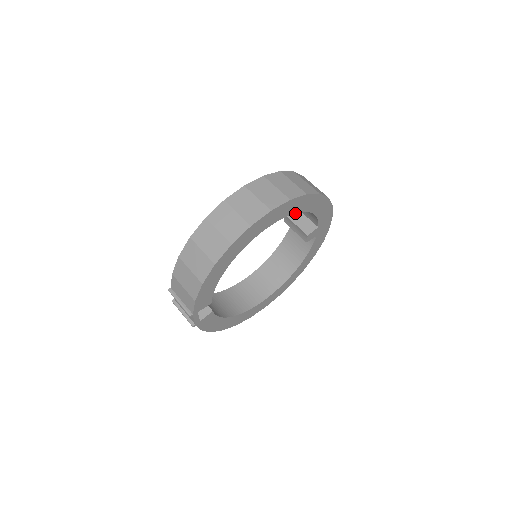
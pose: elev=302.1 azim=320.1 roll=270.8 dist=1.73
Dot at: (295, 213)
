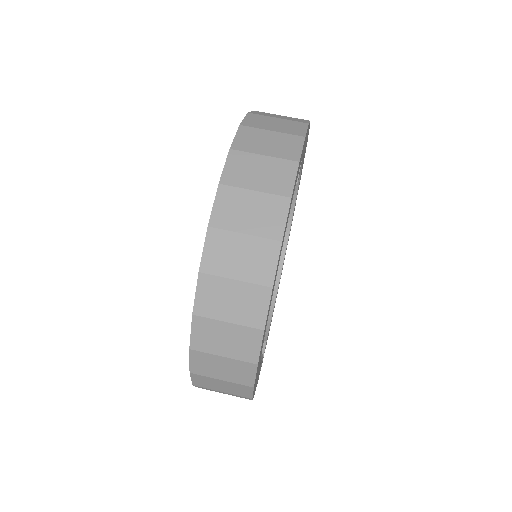
Dot at: occluded
